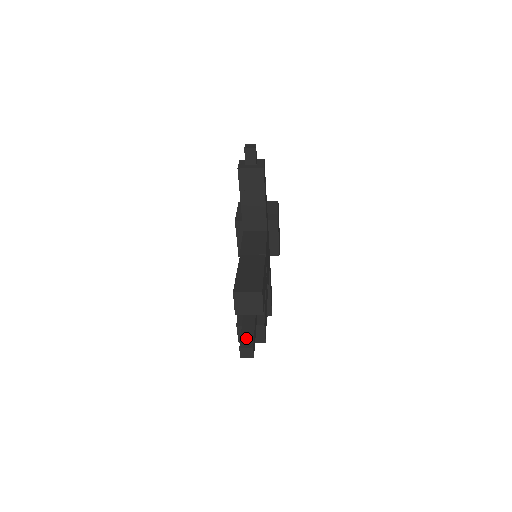
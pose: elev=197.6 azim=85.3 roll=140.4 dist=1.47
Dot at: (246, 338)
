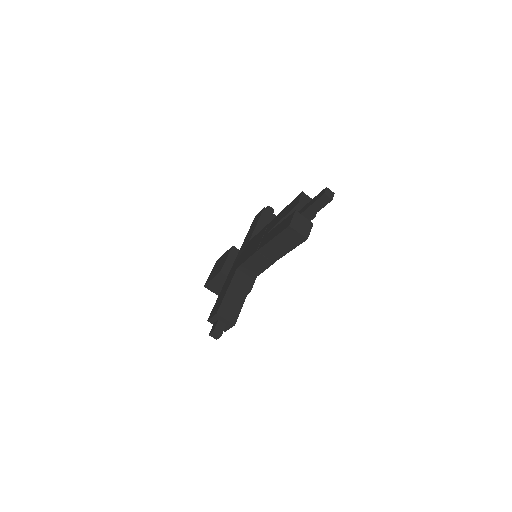
Dot at: occluded
